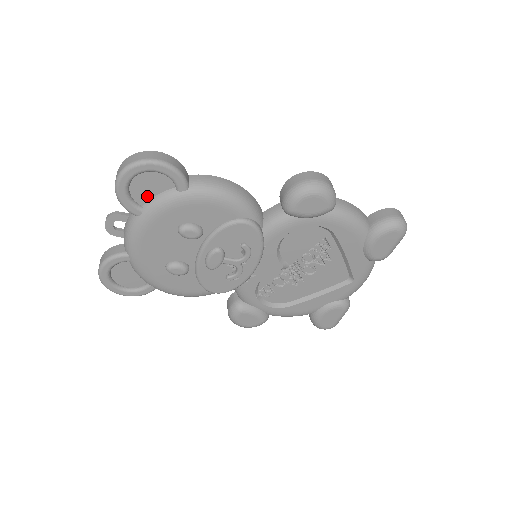
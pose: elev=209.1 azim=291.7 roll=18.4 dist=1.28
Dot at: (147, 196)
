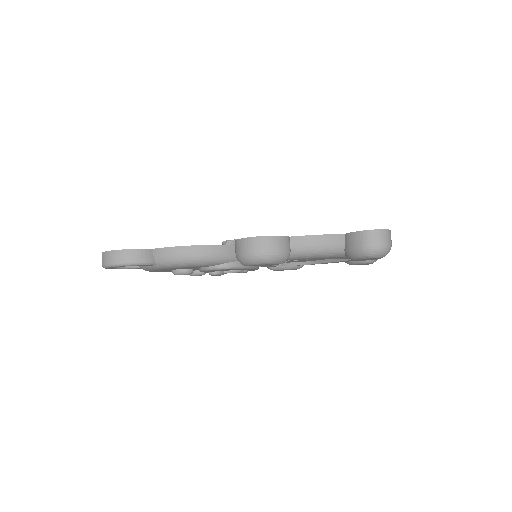
Dot at: occluded
